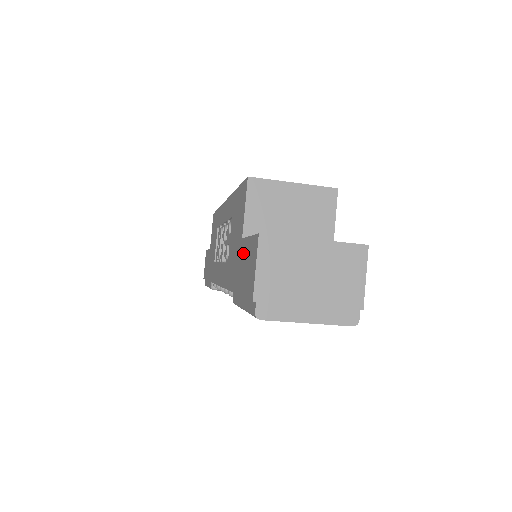
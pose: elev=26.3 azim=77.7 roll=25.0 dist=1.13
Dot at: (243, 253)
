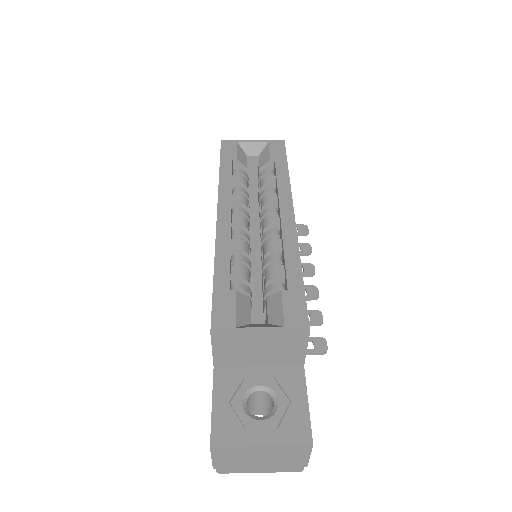
Dot at: occluded
